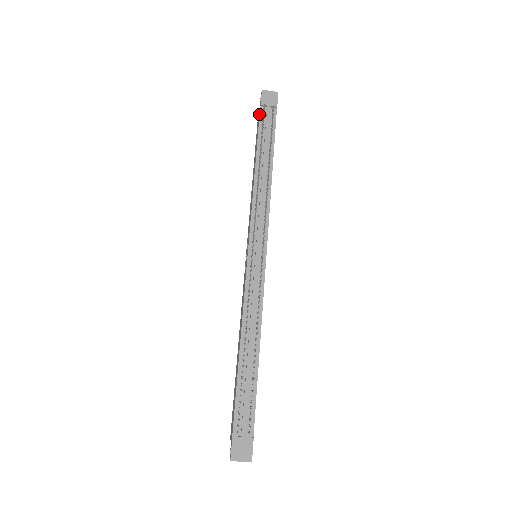
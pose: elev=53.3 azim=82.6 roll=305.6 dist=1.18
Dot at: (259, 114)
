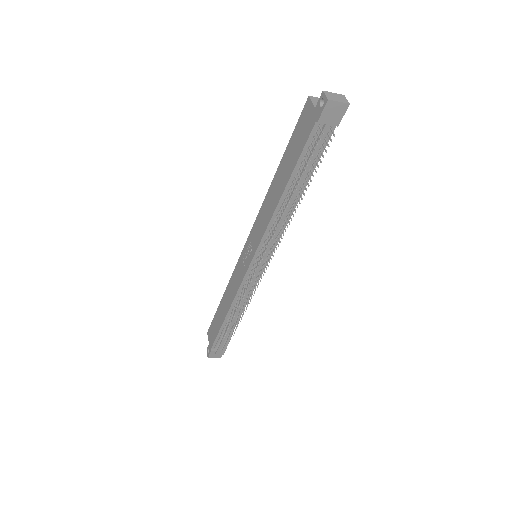
Dot at: (310, 130)
